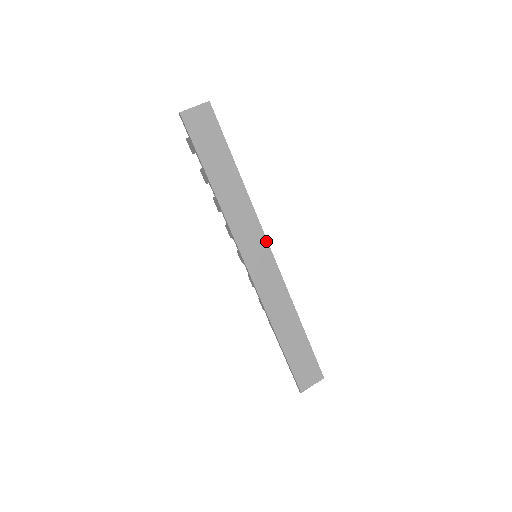
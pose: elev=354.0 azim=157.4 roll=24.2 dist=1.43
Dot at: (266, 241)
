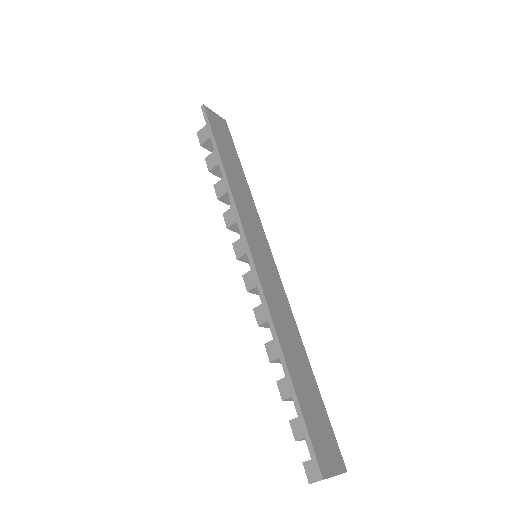
Dot at: (268, 246)
